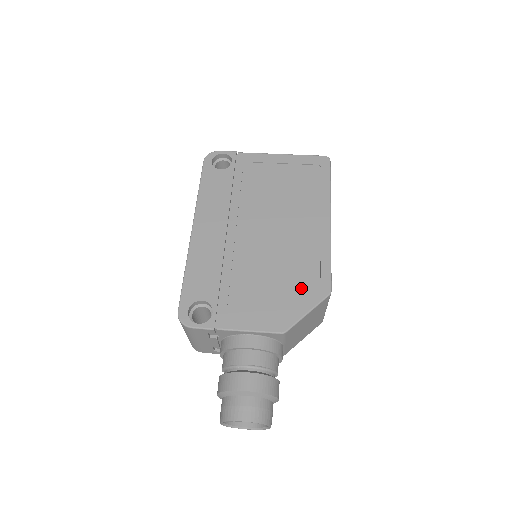
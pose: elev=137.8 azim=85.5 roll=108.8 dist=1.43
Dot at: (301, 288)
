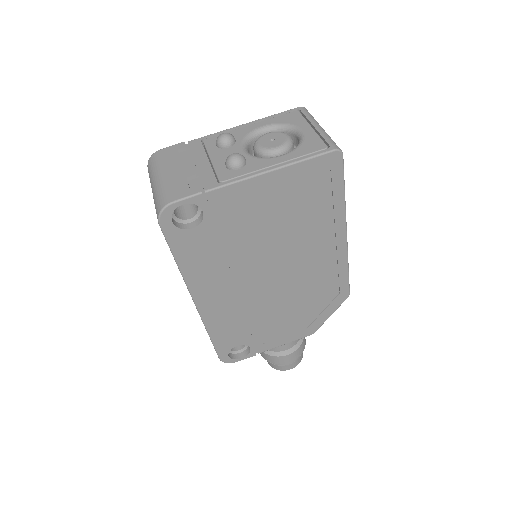
Dot at: (322, 303)
